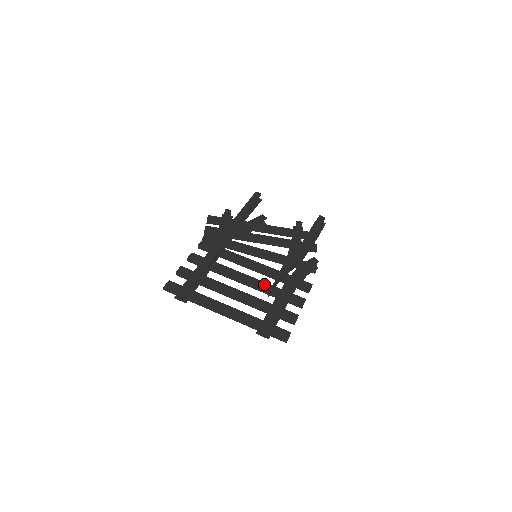
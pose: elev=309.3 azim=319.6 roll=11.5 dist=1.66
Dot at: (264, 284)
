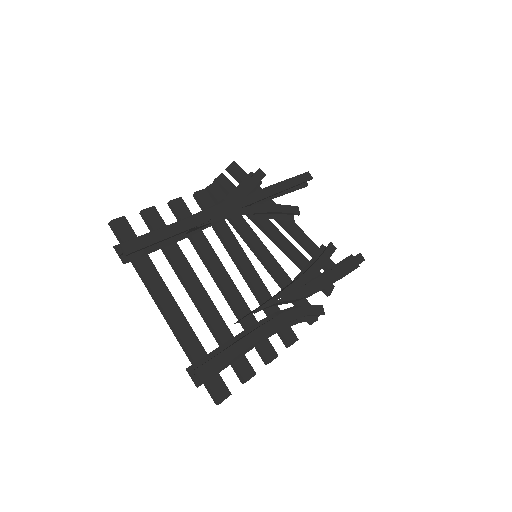
Dot at: (241, 301)
